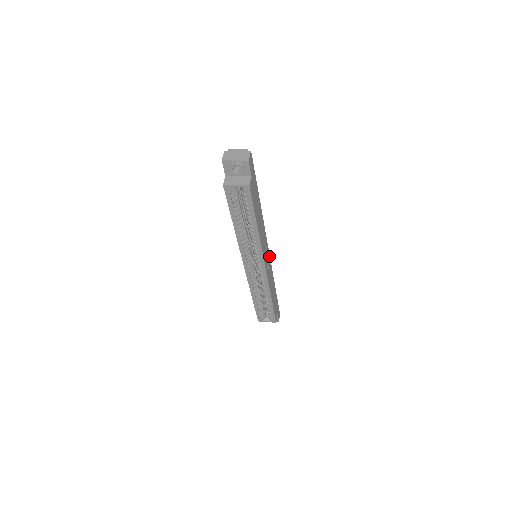
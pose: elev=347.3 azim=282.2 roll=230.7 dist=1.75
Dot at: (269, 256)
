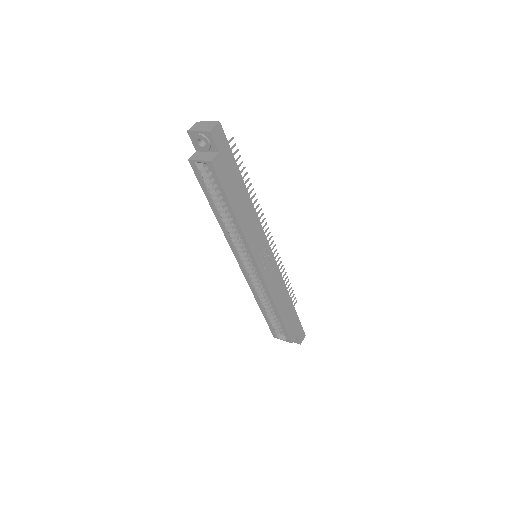
Dot at: (274, 259)
